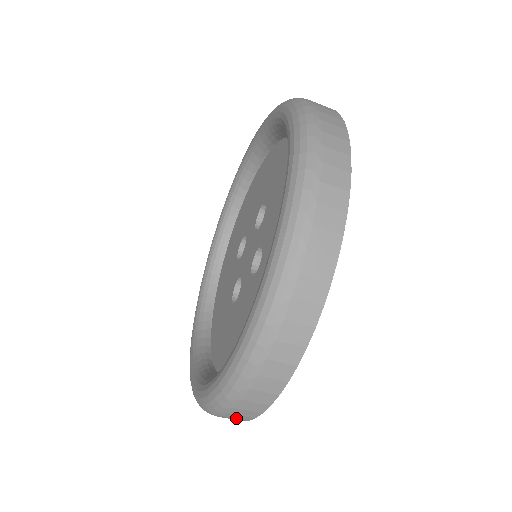
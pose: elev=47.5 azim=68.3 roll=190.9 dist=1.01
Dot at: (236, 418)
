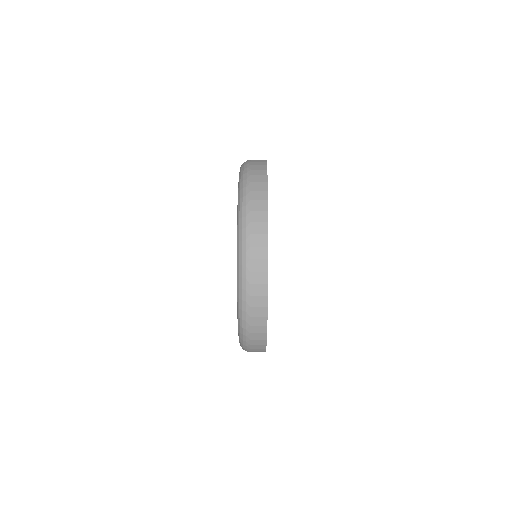
Dot at: (259, 339)
